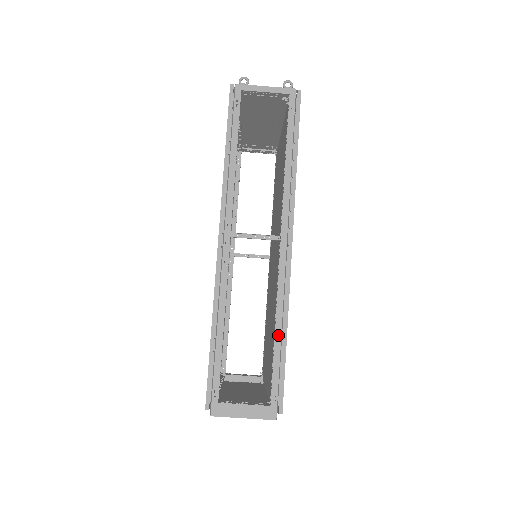
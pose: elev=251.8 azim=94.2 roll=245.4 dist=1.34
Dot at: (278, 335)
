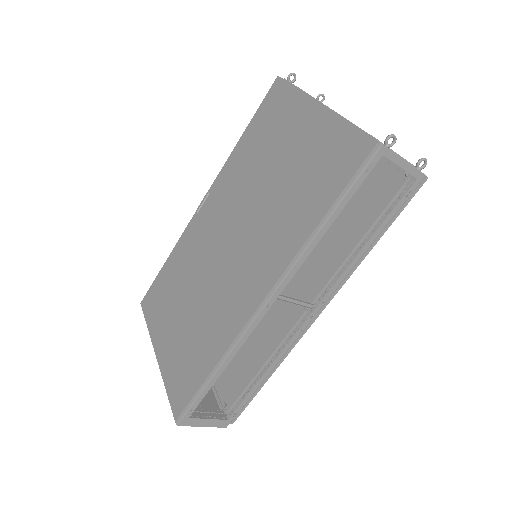
Dot at: (263, 378)
